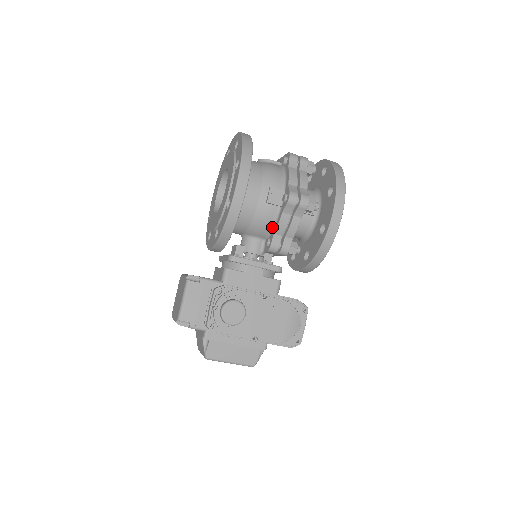
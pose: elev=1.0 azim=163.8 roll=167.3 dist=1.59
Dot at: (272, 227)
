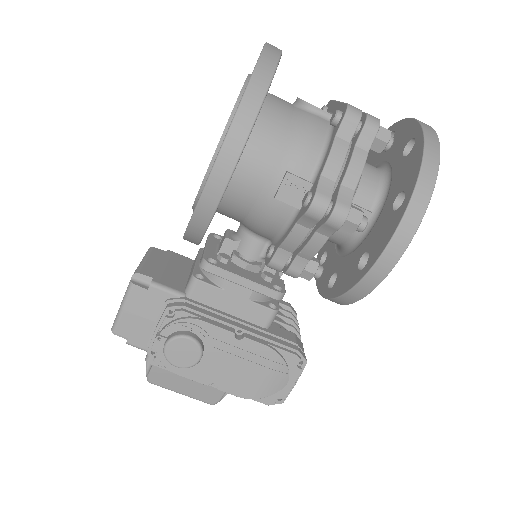
Dot at: (280, 233)
